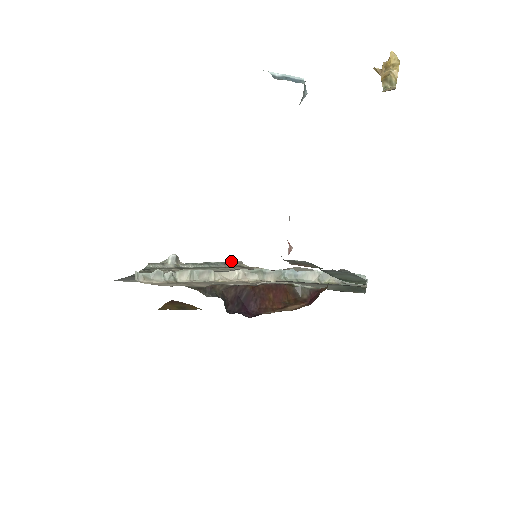
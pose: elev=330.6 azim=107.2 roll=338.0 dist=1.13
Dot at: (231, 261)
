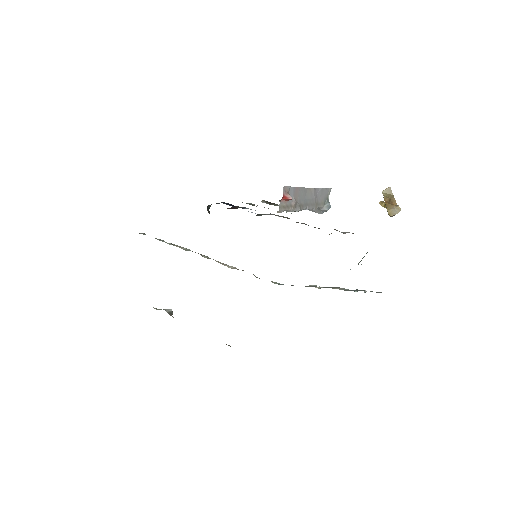
Dot at: occluded
